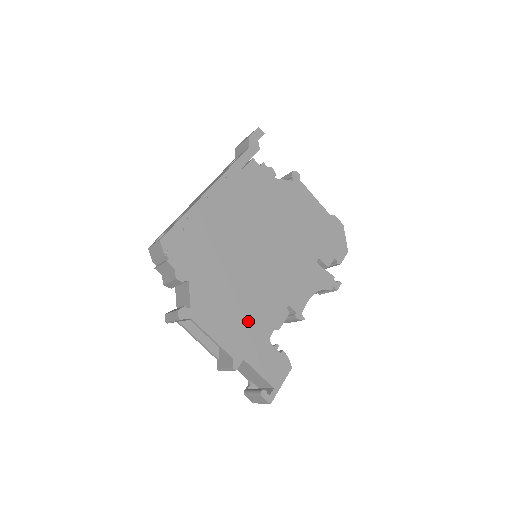
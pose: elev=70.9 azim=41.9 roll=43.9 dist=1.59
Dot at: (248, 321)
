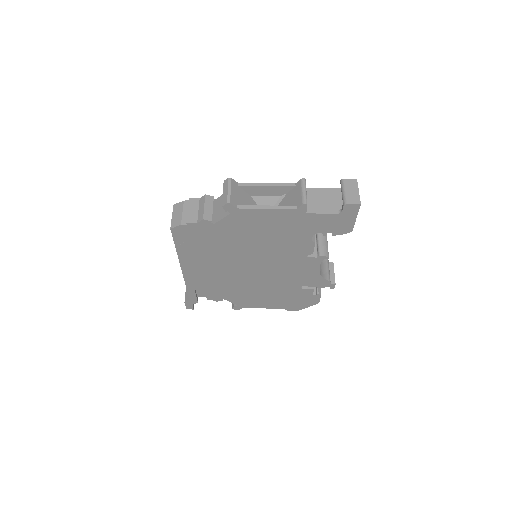
Dot at: occluded
